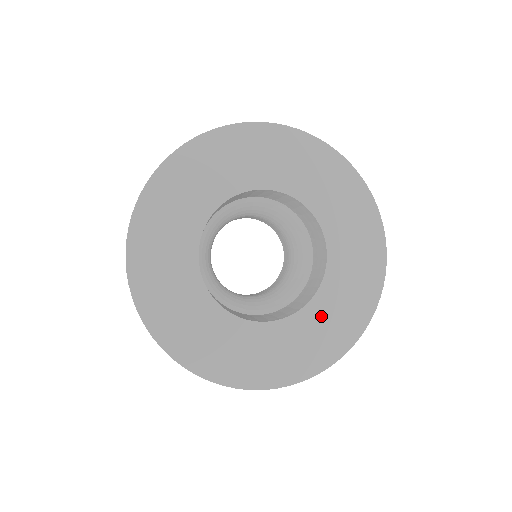
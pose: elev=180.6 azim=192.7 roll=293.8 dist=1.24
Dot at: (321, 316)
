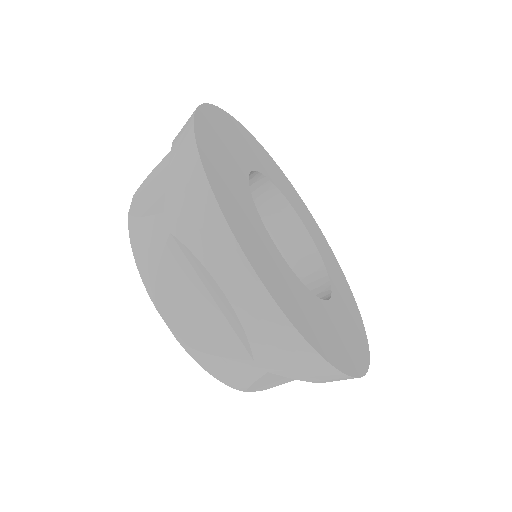
Dot at: (328, 319)
